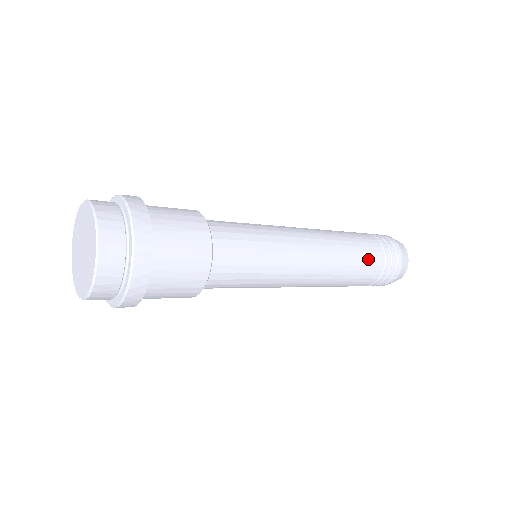
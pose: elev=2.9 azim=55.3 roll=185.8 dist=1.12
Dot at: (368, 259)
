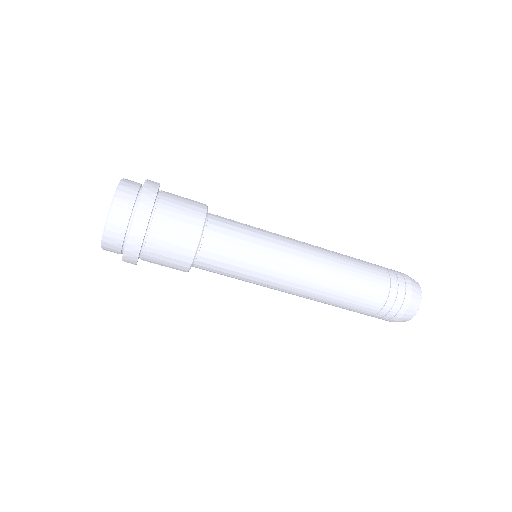
Dot at: (368, 271)
